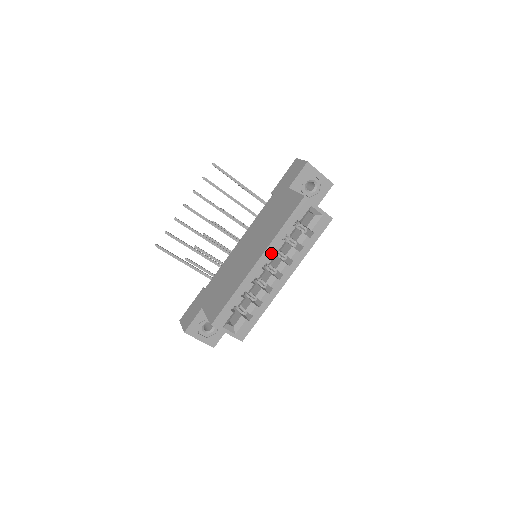
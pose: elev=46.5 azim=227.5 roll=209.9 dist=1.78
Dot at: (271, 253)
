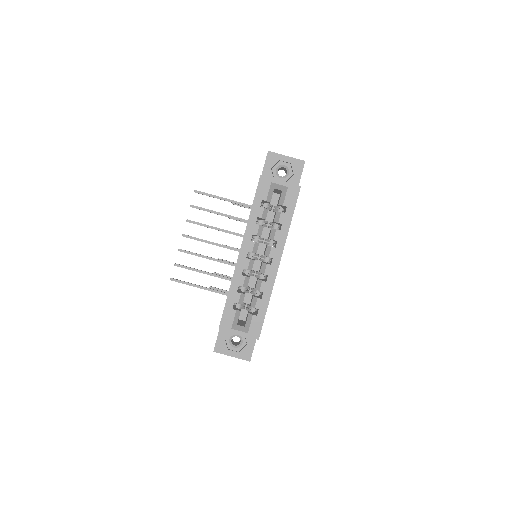
Dot at: (250, 240)
